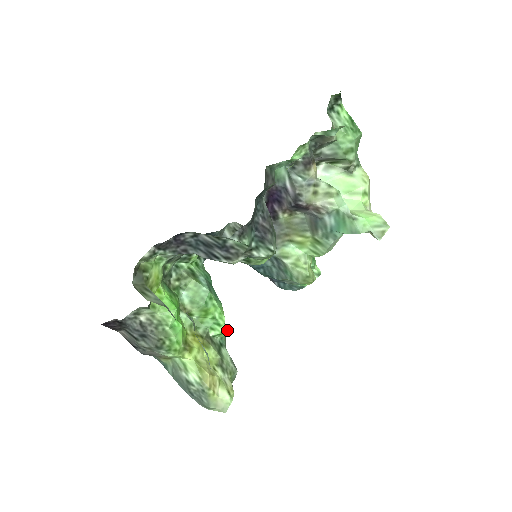
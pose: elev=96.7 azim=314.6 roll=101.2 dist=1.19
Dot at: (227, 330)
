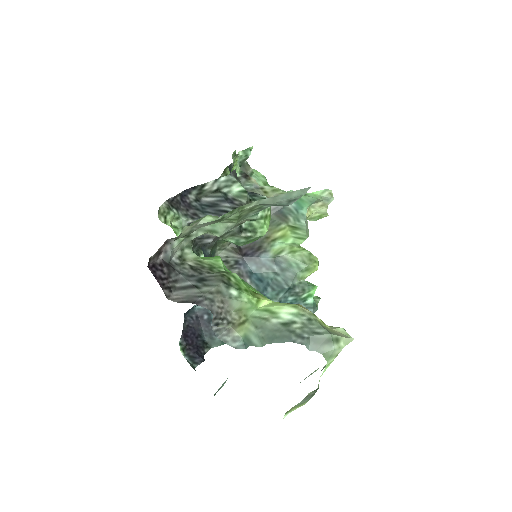
Dot at: occluded
